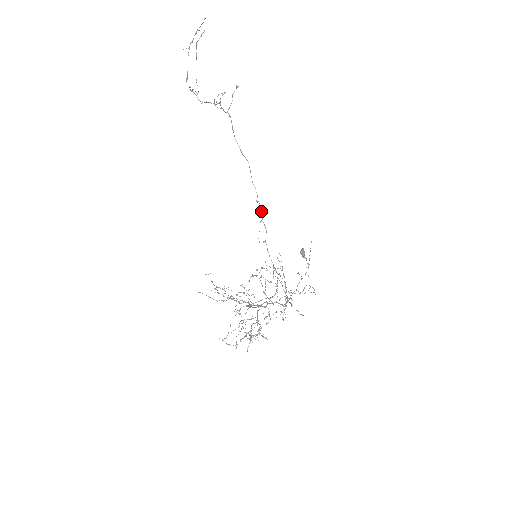
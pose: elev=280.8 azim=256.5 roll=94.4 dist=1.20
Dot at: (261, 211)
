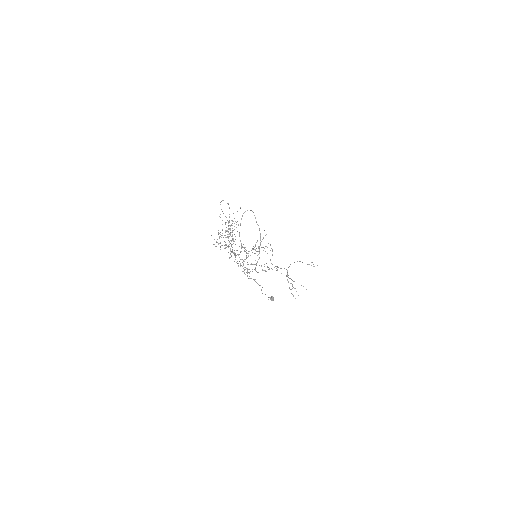
Dot at: (276, 266)
